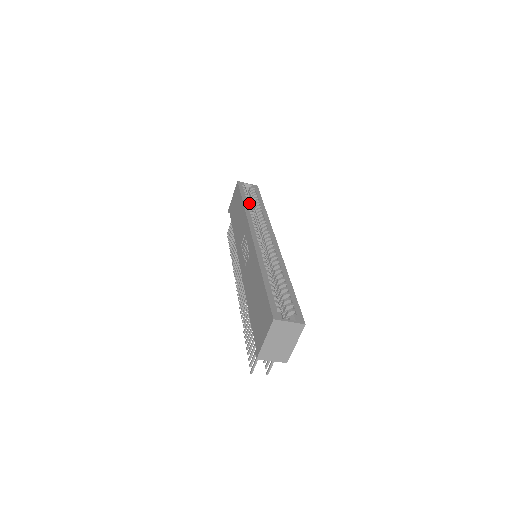
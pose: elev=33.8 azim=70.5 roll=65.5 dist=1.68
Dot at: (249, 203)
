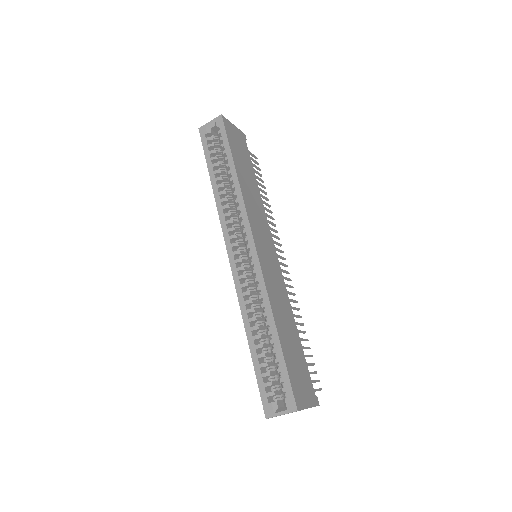
Dot at: (217, 179)
